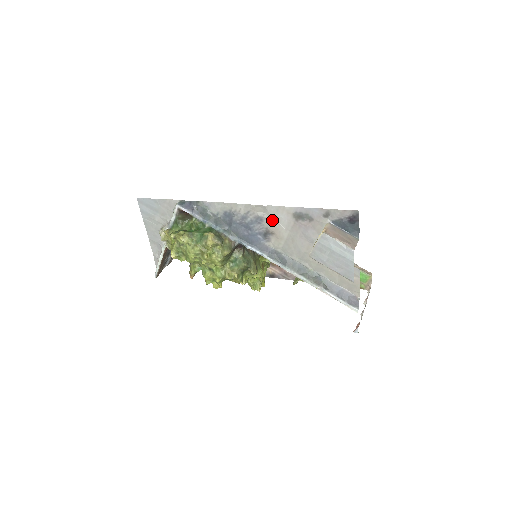
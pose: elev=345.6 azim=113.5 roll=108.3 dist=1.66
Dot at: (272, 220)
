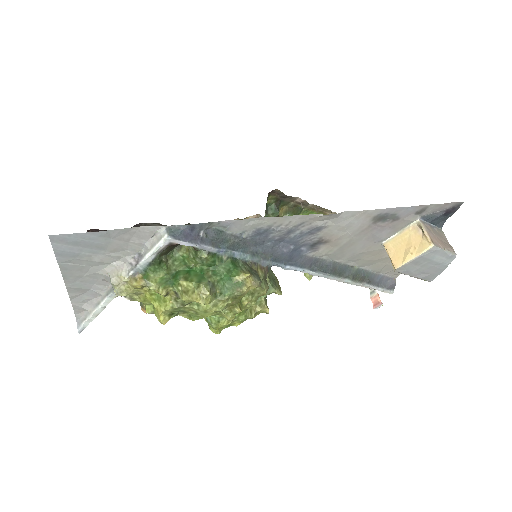
Dot at: (336, 227)
